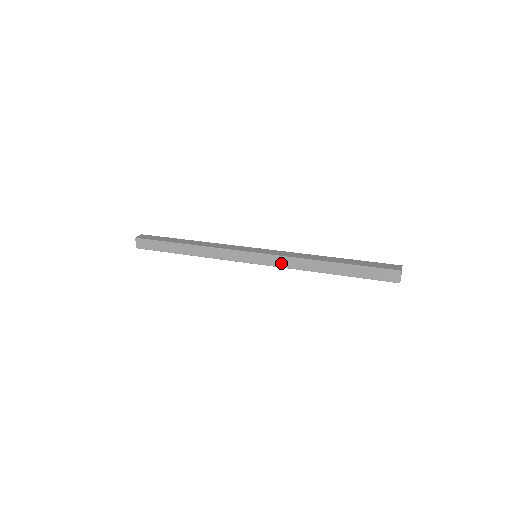
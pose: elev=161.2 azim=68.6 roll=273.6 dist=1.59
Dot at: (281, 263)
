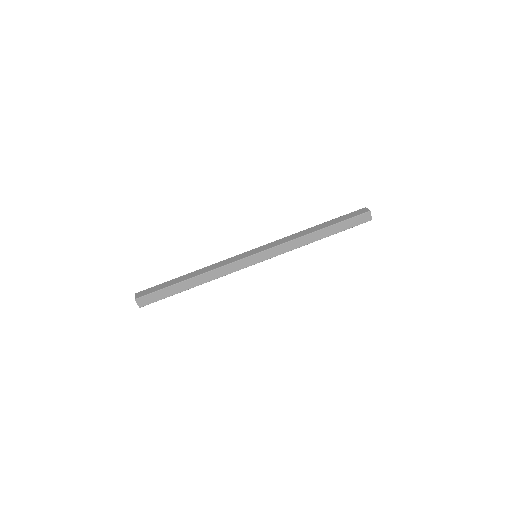
Dot at: (281, 250)
